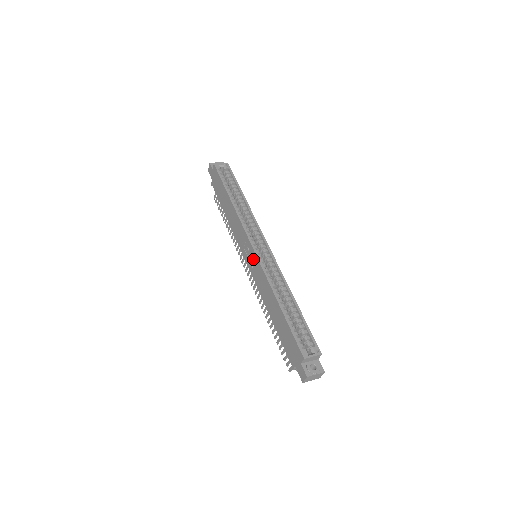
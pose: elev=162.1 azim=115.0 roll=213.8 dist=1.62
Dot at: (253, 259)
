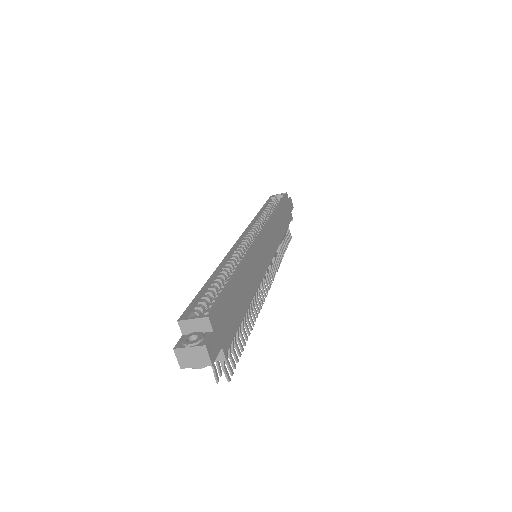
Dot at: occluded
